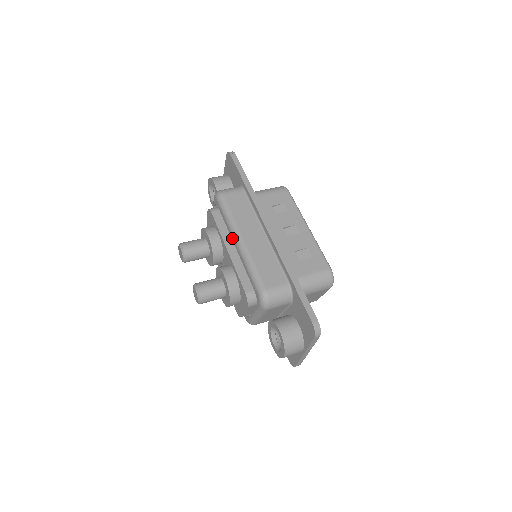
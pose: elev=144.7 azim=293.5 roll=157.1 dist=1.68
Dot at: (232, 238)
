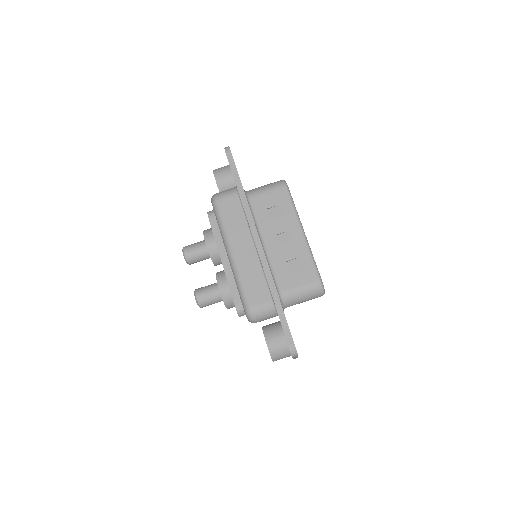
Dot at: (225, 249)
